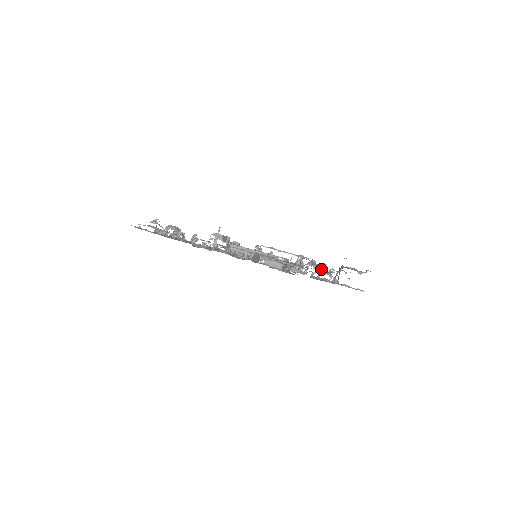
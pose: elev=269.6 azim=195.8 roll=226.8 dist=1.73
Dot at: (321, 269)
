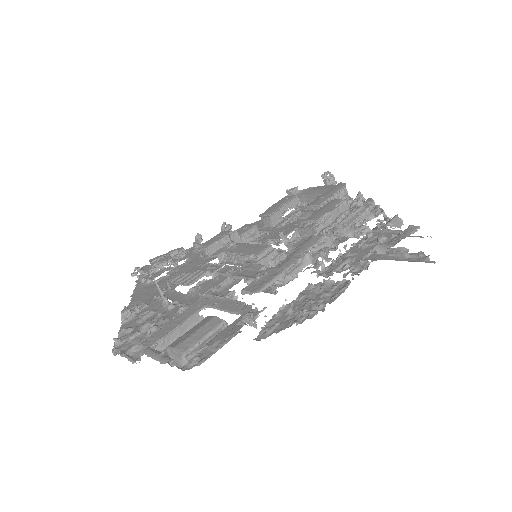
Dot at: (355, 233)
